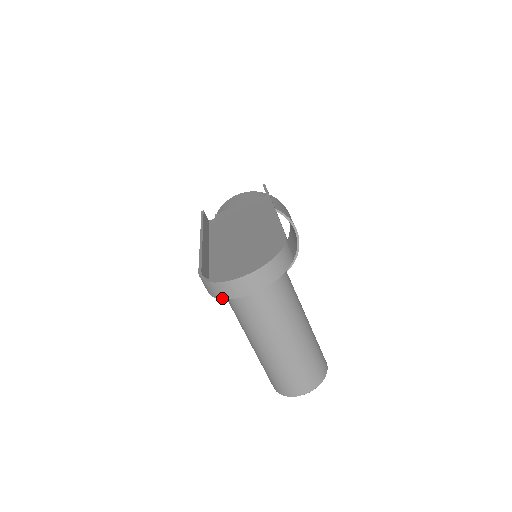
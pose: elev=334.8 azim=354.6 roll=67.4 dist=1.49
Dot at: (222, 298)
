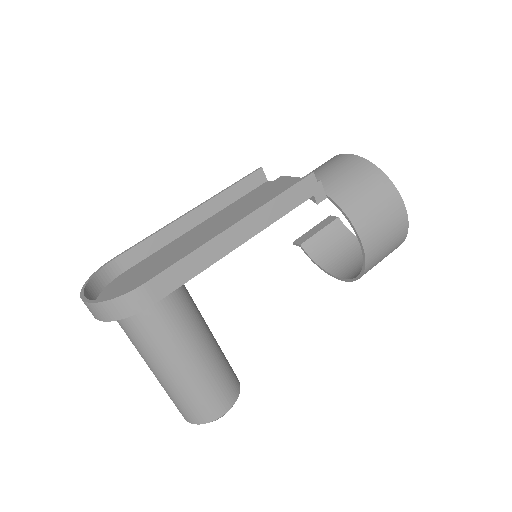
Dot at: (97, 297)
